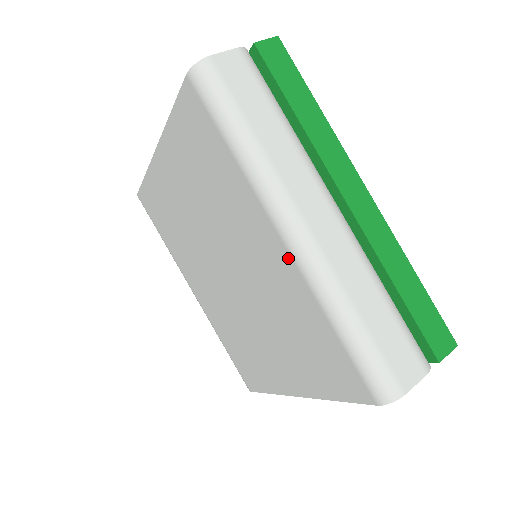
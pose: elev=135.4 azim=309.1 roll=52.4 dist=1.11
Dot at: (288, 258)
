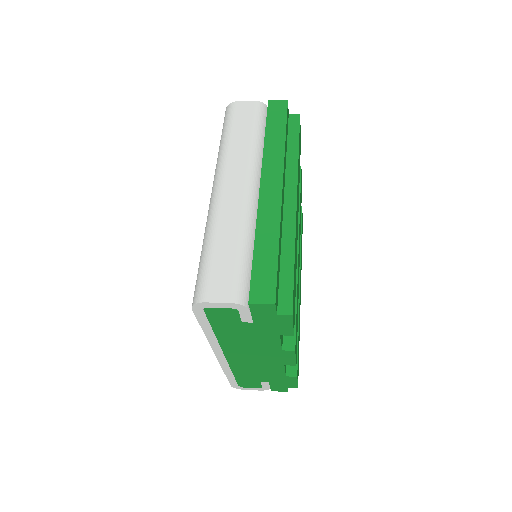
Dot at: occluded
